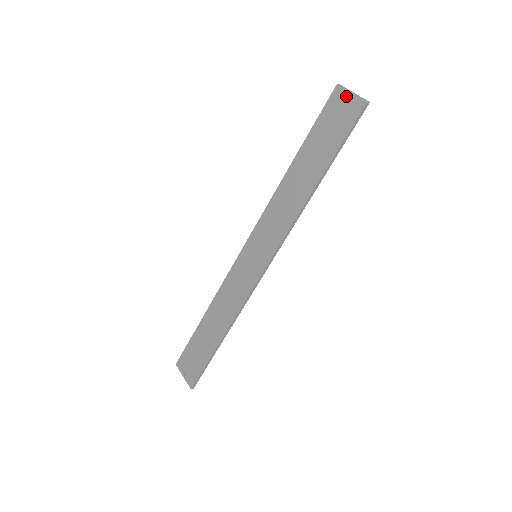
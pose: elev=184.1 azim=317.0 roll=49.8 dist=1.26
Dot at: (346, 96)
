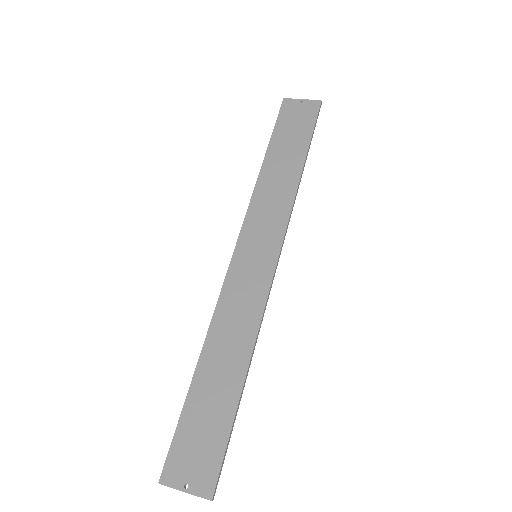
Dot at: (298, 103)
